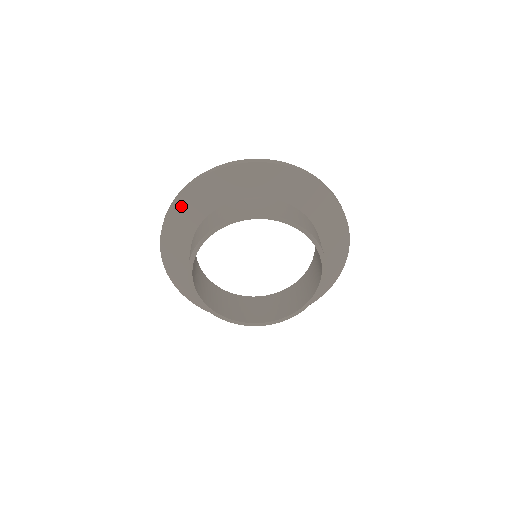
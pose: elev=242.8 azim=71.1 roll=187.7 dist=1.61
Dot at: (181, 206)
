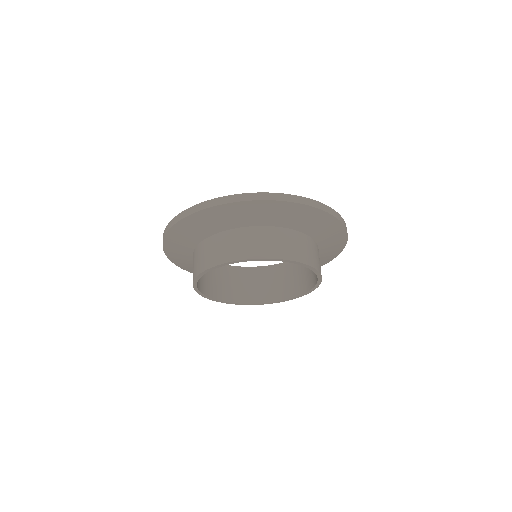
Dot at: (194, 220)
